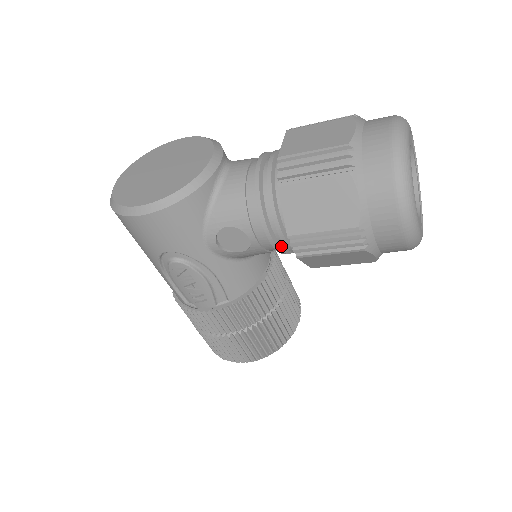
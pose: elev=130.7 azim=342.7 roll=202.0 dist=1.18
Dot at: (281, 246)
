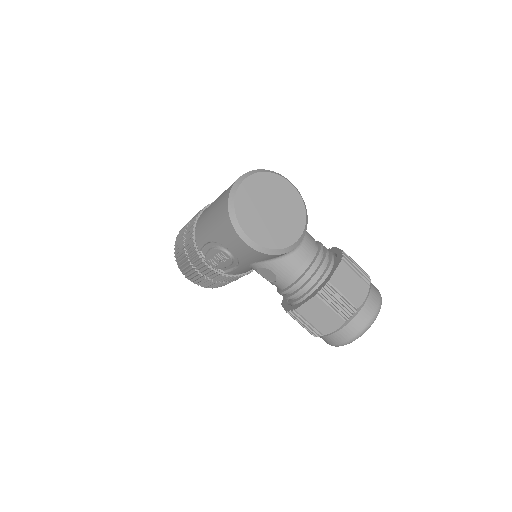
Dot at: occluded
